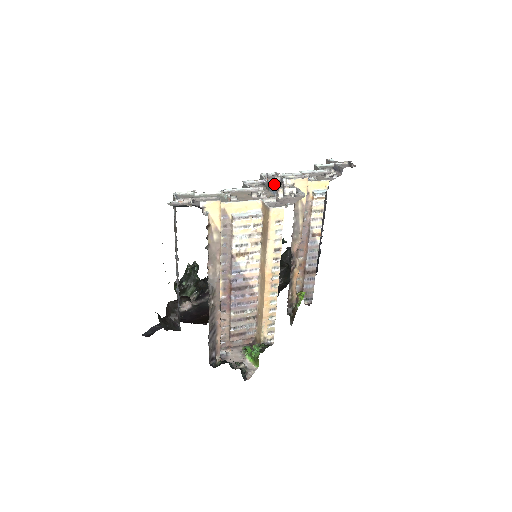
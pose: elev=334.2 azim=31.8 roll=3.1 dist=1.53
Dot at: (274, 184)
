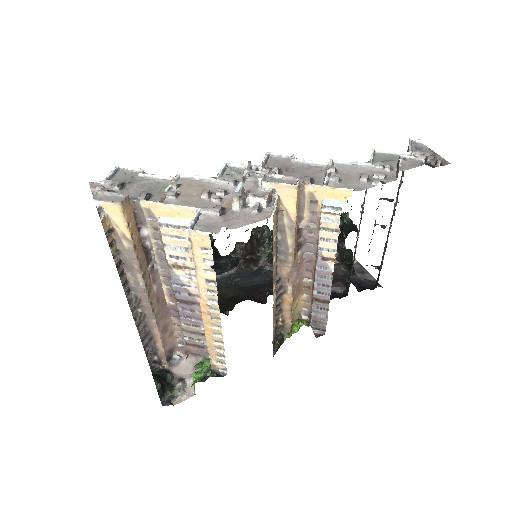
Dot at: (249, 182)
